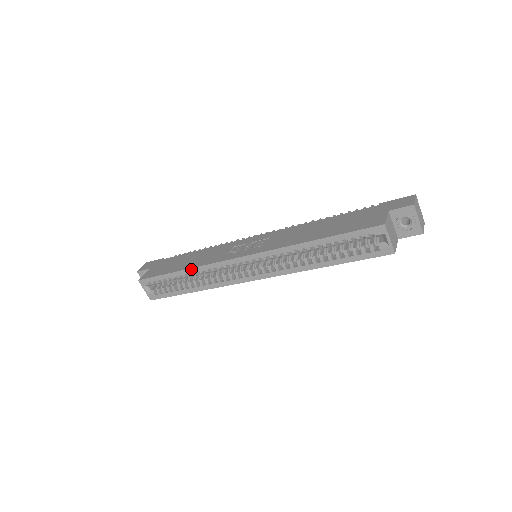
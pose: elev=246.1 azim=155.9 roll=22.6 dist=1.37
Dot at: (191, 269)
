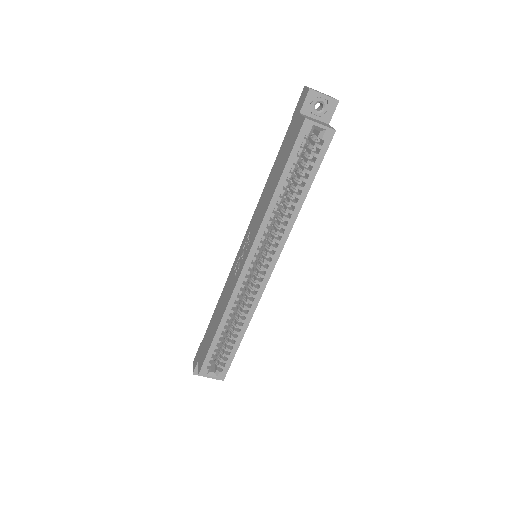
Dot at: (223, 318)
